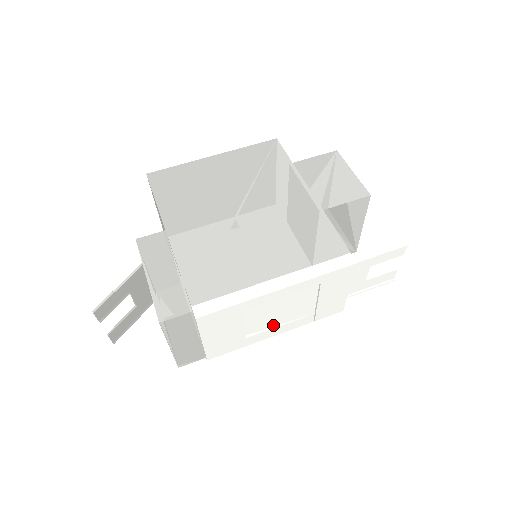
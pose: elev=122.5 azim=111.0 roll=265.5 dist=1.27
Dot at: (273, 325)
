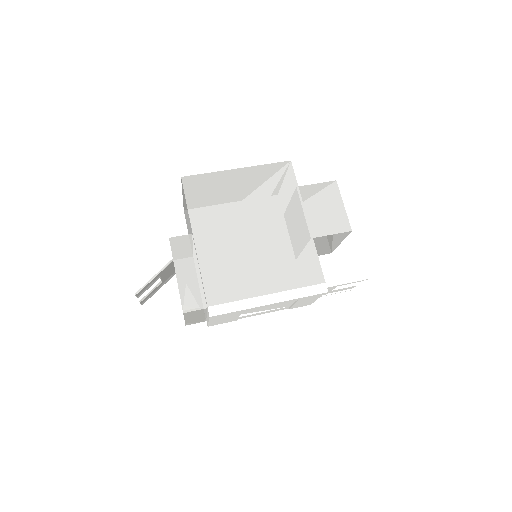
Dot at: (259, 311)
